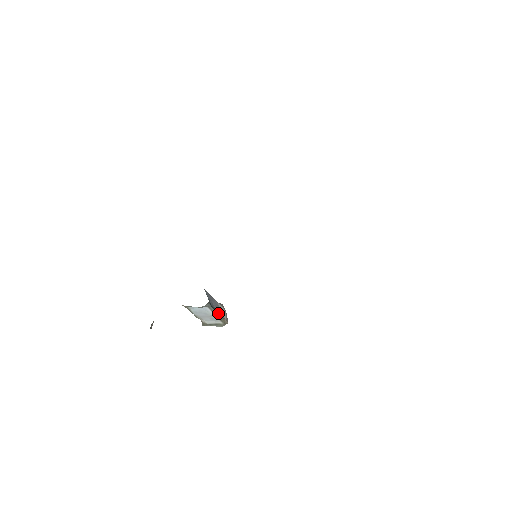
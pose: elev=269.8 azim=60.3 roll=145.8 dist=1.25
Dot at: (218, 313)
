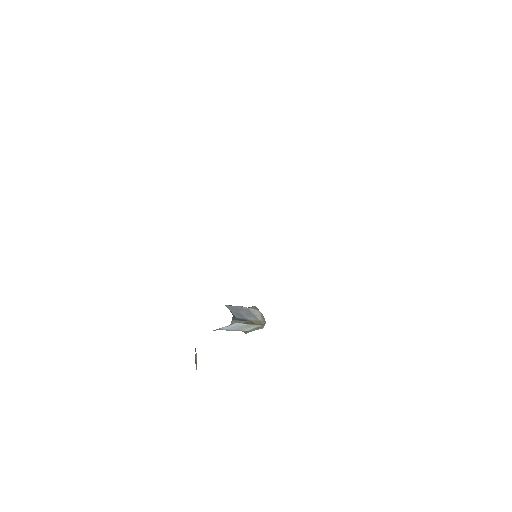
Dot at: (250, 320)
